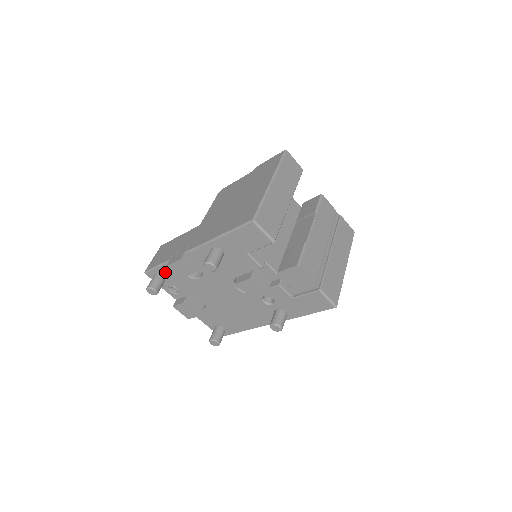
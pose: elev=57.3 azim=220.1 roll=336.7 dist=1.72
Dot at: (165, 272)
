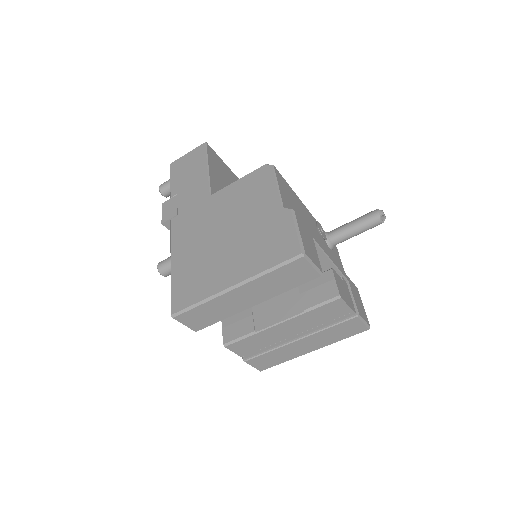
Dot at: occluded
